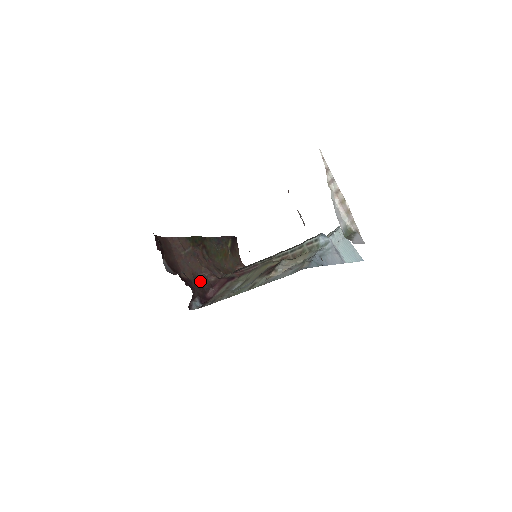
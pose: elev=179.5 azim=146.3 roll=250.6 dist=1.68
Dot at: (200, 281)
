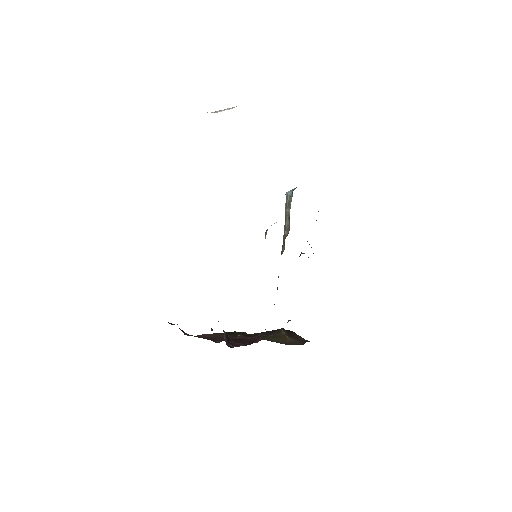
Dot at: occluded
